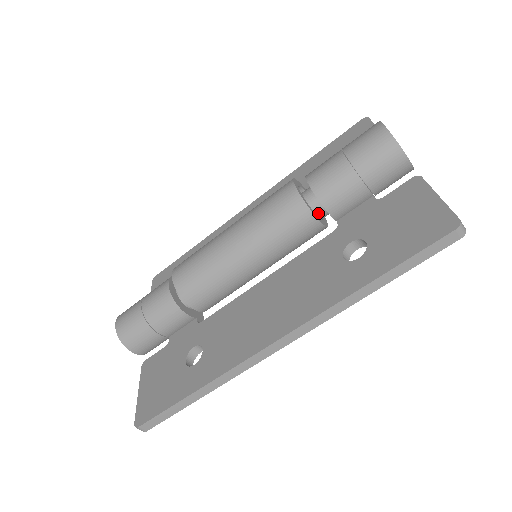
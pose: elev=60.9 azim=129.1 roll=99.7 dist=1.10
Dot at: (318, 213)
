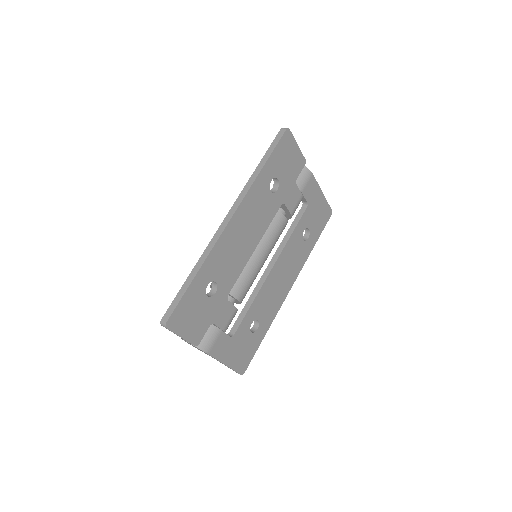
Dot at: occluded
